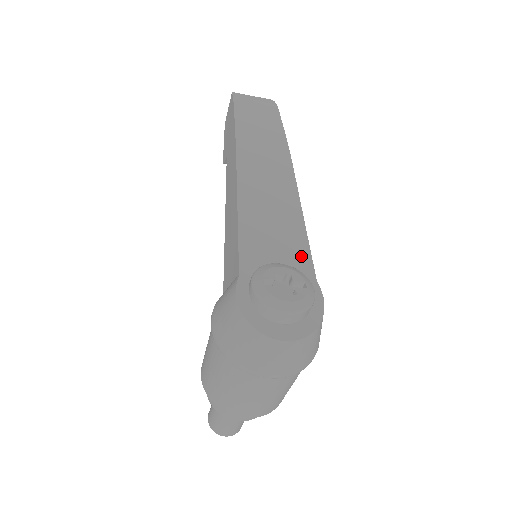
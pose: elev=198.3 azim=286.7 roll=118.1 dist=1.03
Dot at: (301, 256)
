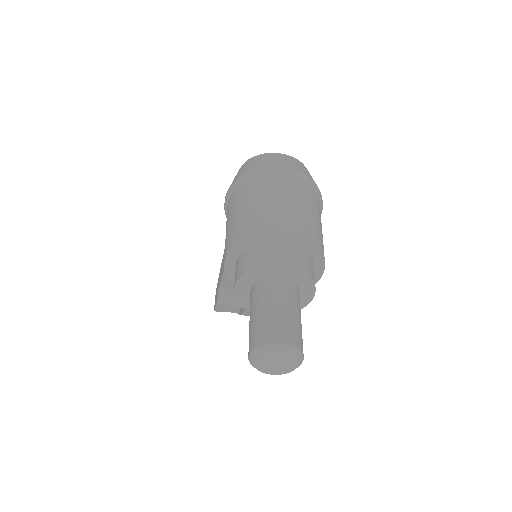
Dot at: occluded
